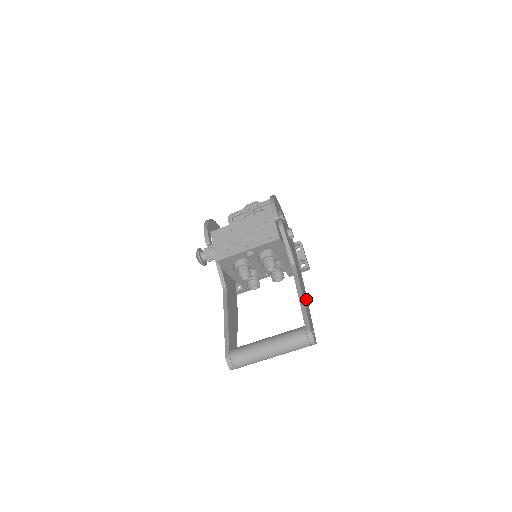
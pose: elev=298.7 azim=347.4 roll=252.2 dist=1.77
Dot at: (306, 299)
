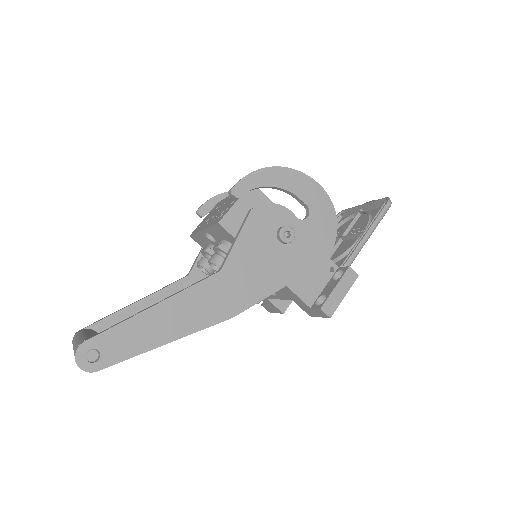
Dot at: (188, 324)
